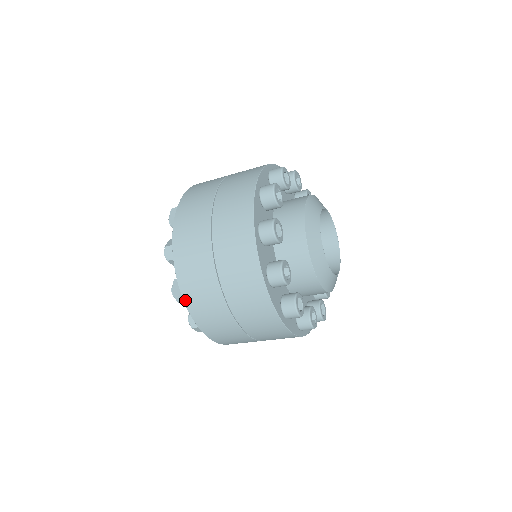
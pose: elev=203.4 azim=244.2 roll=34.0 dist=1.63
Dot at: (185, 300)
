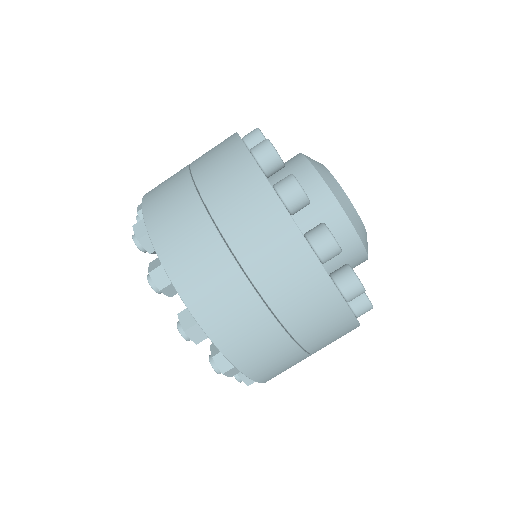
Dot at: (146, 218)
